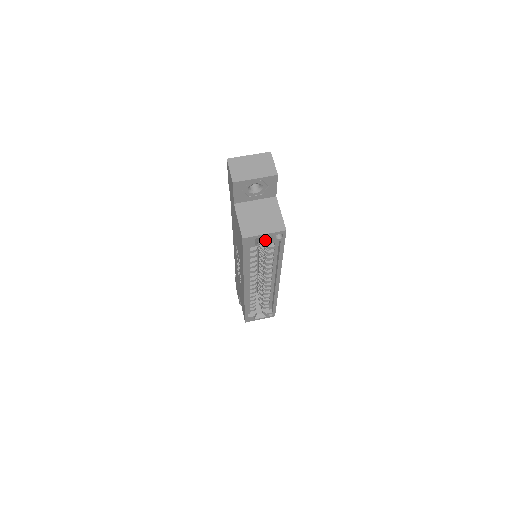
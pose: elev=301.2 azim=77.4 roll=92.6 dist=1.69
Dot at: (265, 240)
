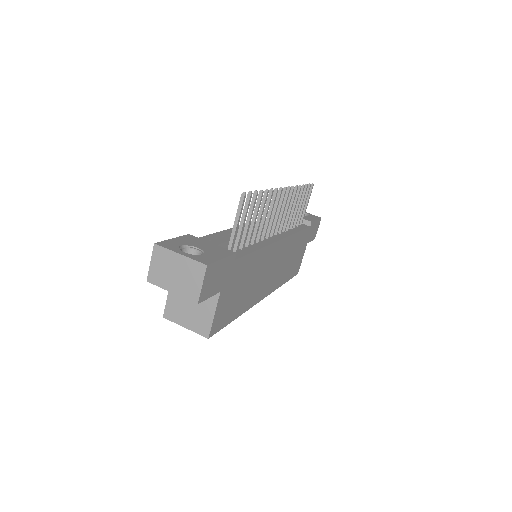
Dot at: occluded
